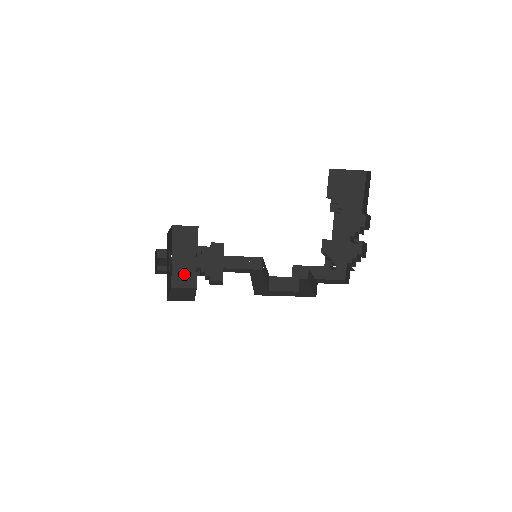
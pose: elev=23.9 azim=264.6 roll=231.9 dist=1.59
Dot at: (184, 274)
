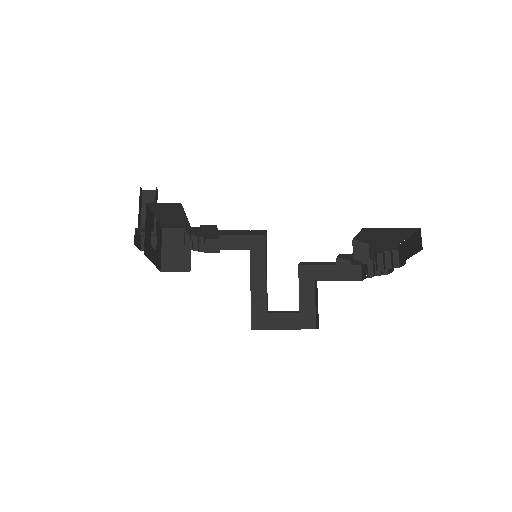
Dot at: (174, 223)
